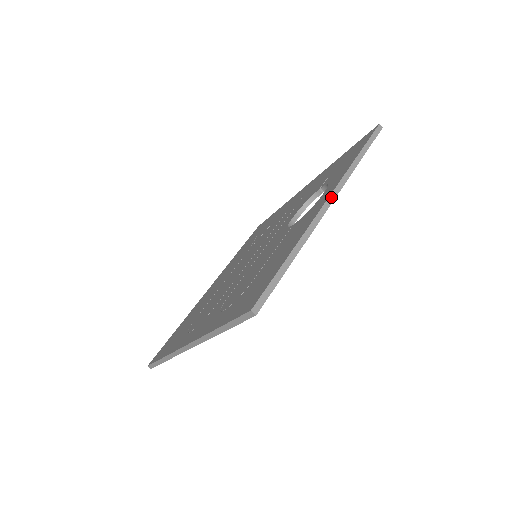
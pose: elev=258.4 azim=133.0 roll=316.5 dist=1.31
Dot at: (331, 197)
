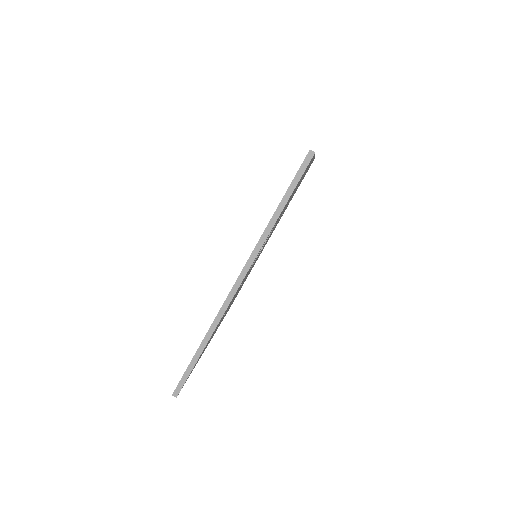
Dot at: (239, 278)
